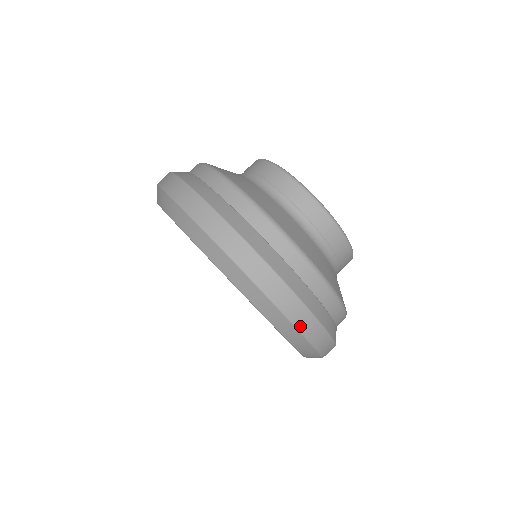
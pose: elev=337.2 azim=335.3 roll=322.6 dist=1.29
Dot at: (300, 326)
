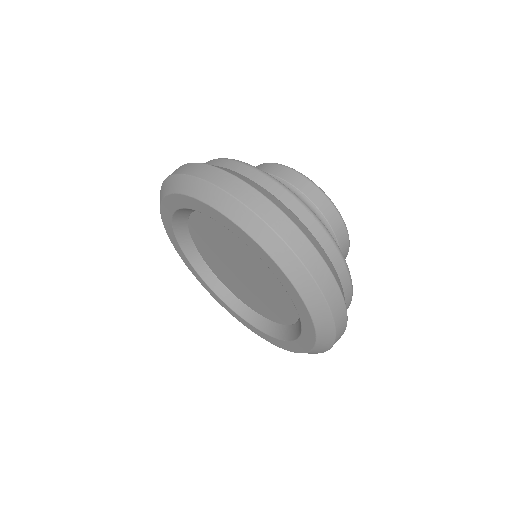
Dot at: occluded
